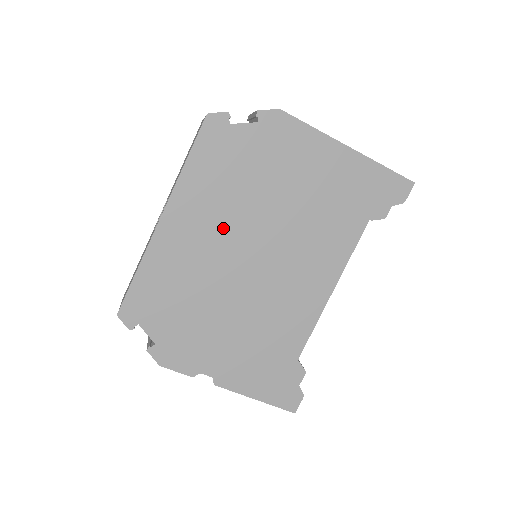
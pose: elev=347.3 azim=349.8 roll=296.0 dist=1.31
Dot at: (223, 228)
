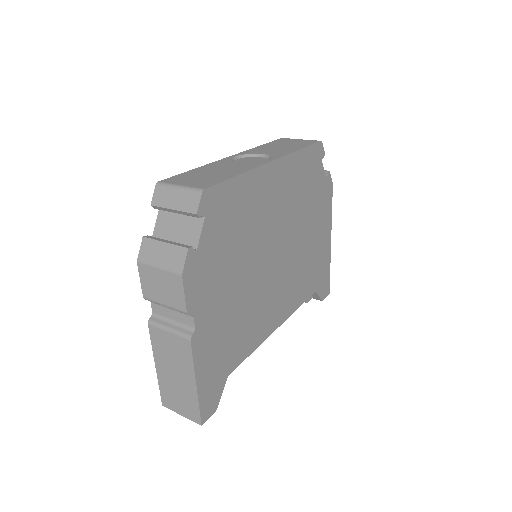
Dot at: (282, 213)
